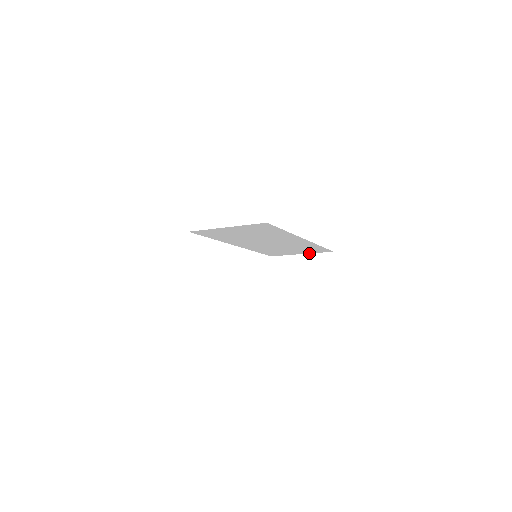
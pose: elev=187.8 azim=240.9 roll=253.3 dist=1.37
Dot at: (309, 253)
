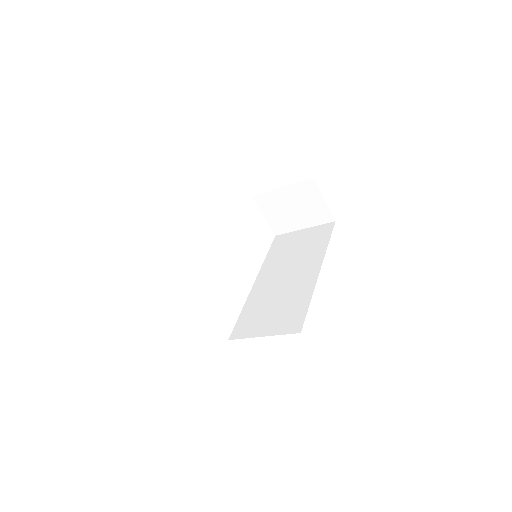
Dot at: (289, 185)
